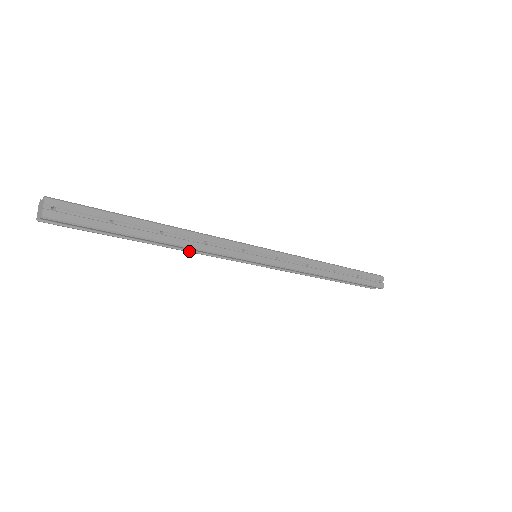
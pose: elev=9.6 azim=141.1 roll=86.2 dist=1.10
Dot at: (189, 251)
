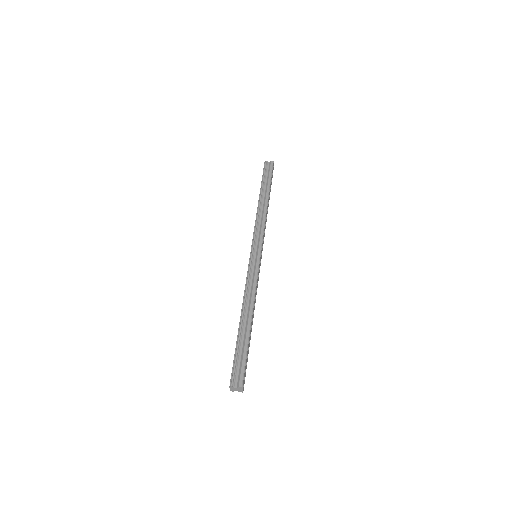
Dot at: occluded
